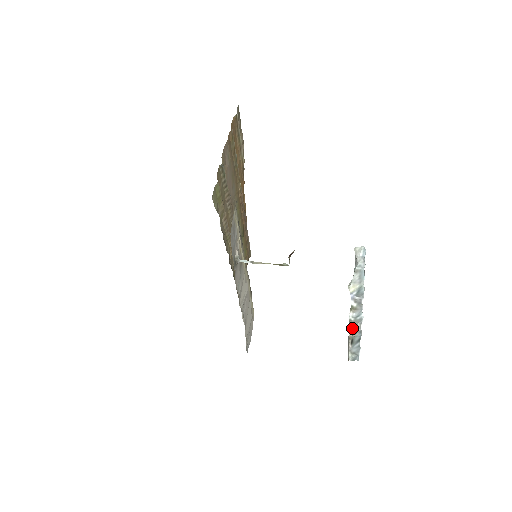
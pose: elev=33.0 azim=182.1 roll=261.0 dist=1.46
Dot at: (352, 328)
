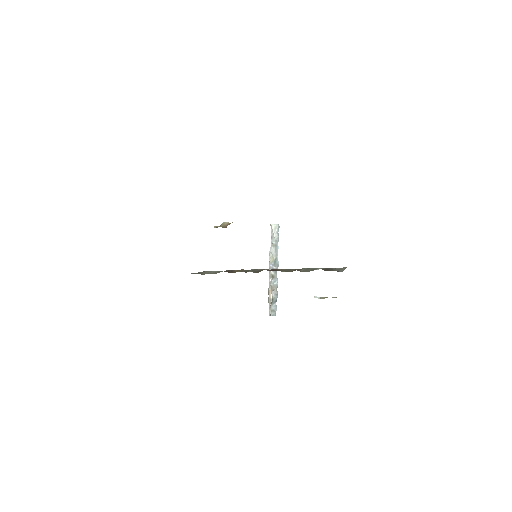
Dot at: (272, 292)
